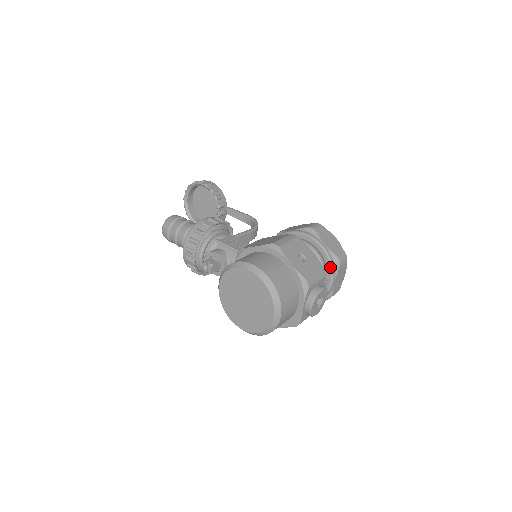
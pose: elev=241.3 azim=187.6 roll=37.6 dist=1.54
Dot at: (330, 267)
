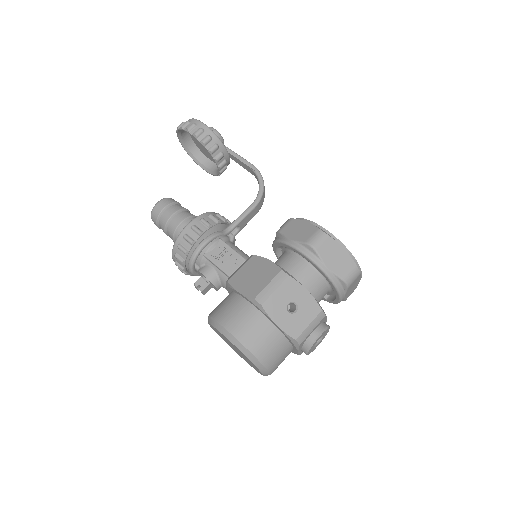
Dot at: (336, 290)
